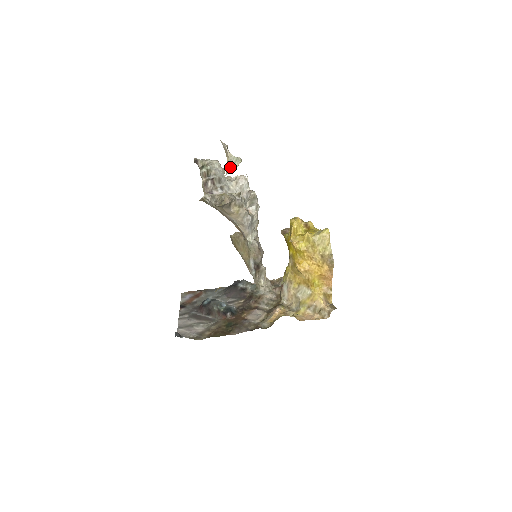
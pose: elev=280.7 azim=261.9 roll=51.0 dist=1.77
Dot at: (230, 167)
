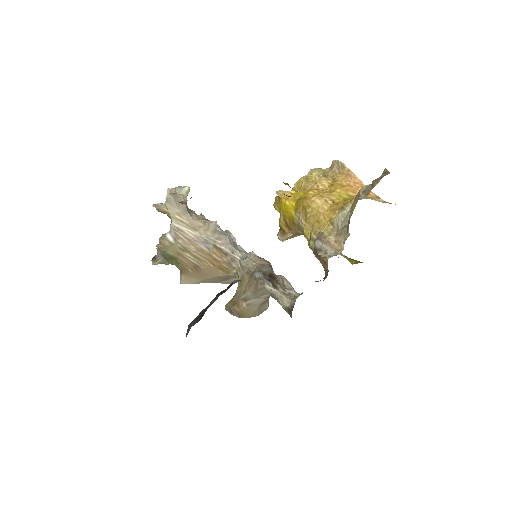
Dot at: (178, 192)
